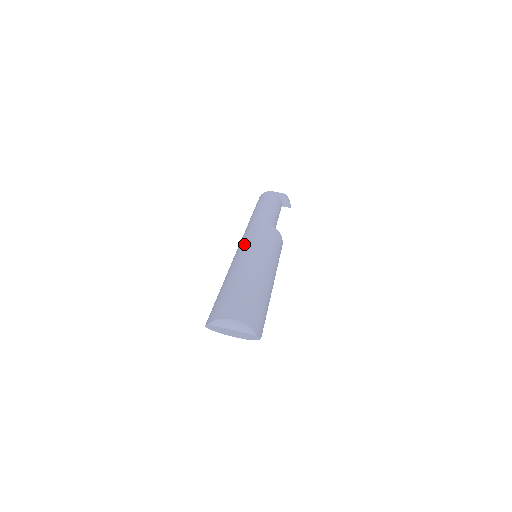
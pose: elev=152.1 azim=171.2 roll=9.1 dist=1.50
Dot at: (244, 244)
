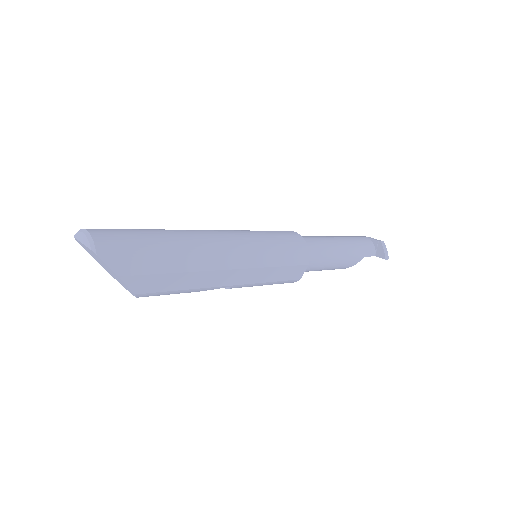
Dot at: occluded
